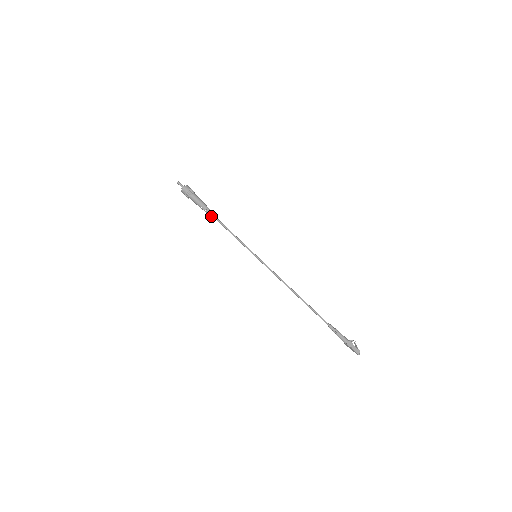
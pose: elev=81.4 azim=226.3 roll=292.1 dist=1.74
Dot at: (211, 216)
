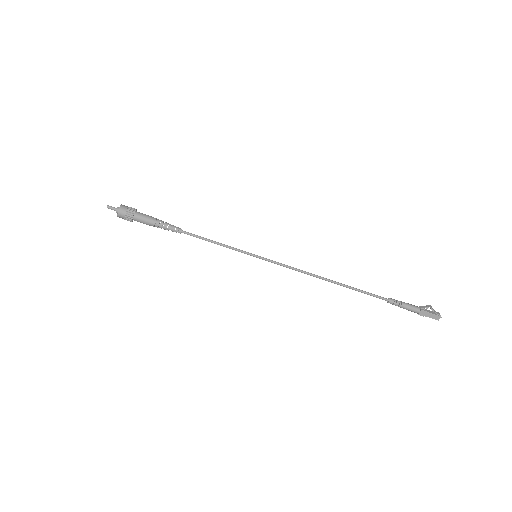
Dot at: occluded
